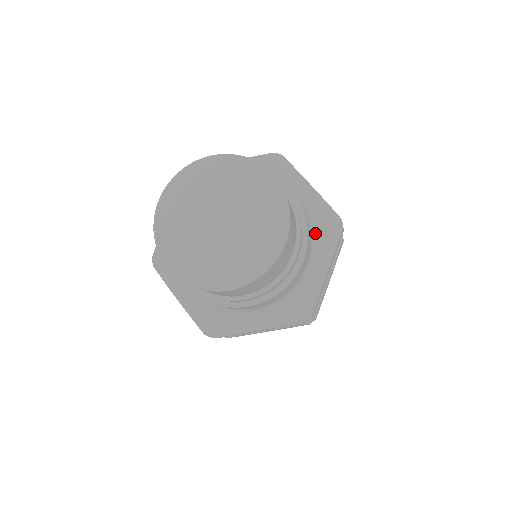
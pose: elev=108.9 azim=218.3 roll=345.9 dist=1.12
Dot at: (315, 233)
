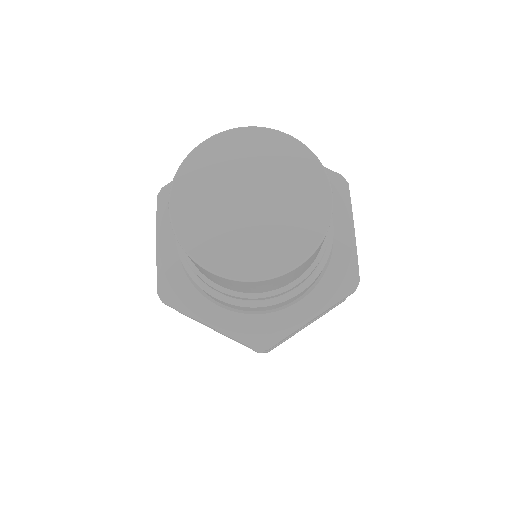
Dot at: (327, 276)
